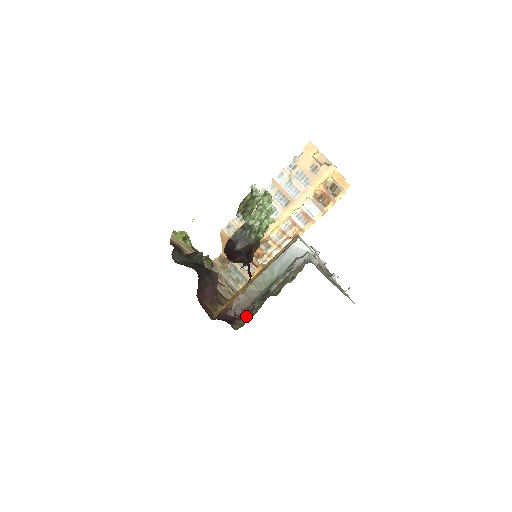
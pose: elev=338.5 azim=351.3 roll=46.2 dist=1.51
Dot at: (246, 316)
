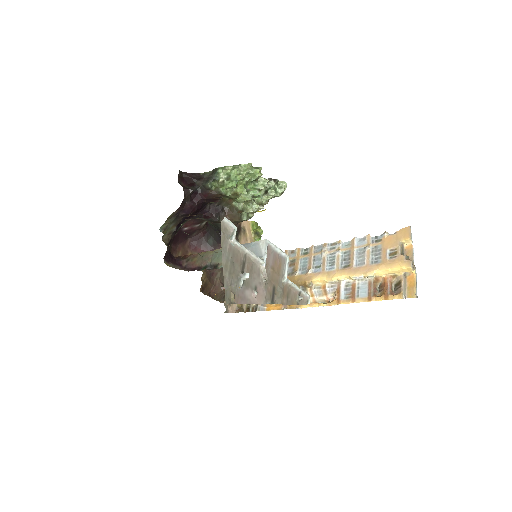
Dot at: (188, 271)
